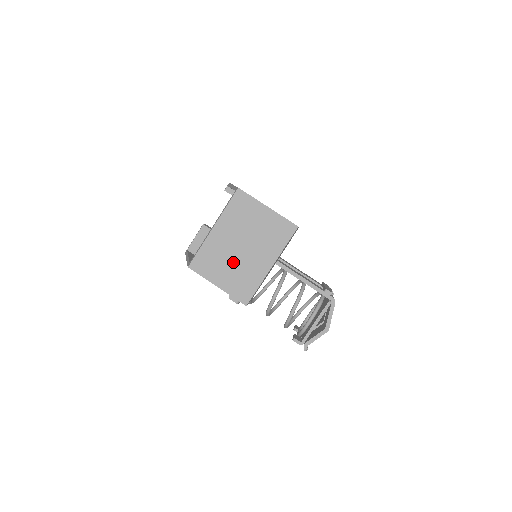
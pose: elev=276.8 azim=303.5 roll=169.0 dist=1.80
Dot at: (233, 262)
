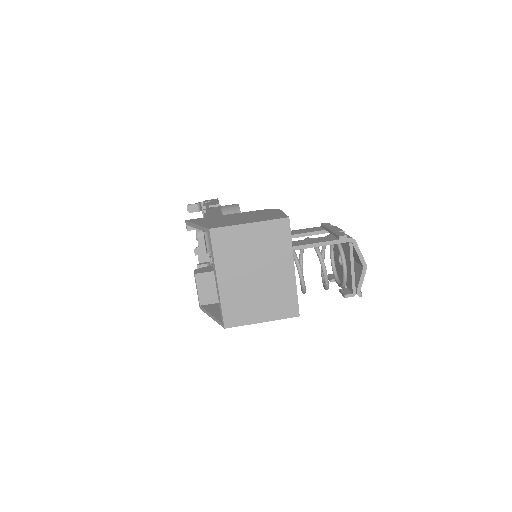
Dot at: (259, 292)
